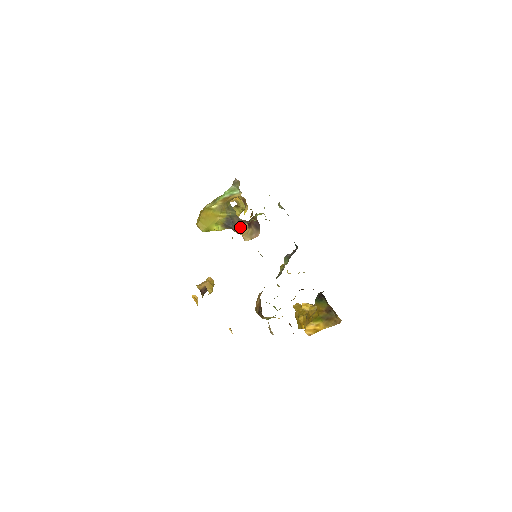
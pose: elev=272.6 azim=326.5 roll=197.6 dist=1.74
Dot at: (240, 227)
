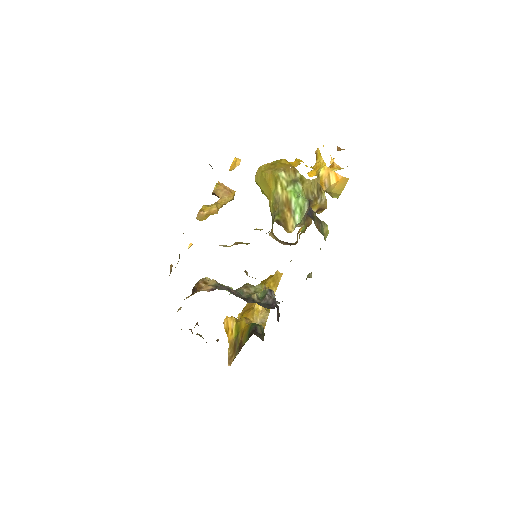
Dot at: occluded
